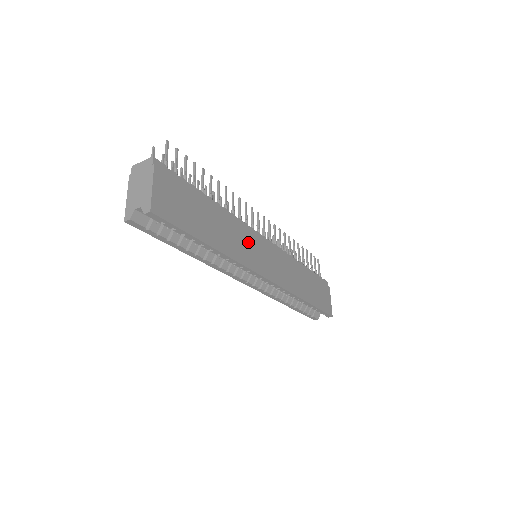
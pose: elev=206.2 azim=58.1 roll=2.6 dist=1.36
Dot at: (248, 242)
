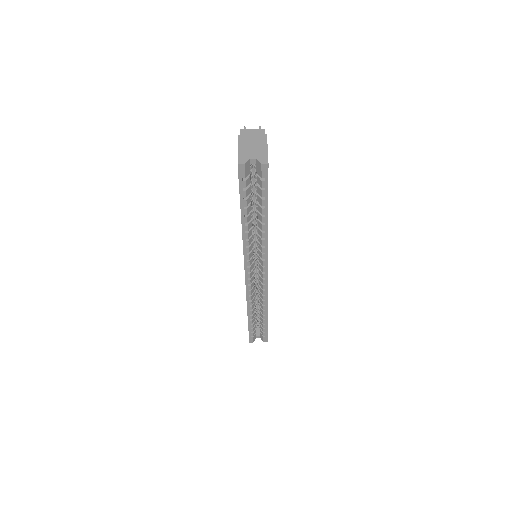
Dot at: occluded
